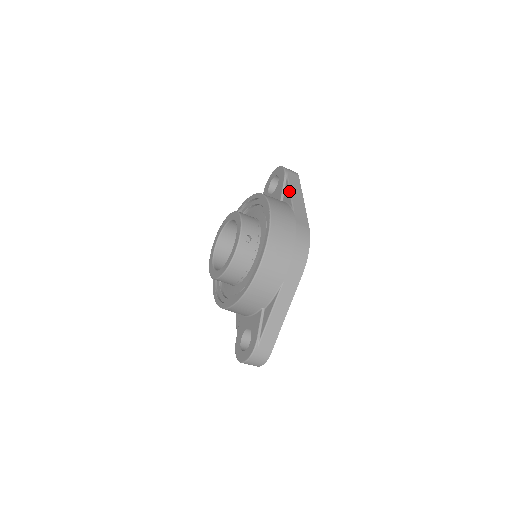
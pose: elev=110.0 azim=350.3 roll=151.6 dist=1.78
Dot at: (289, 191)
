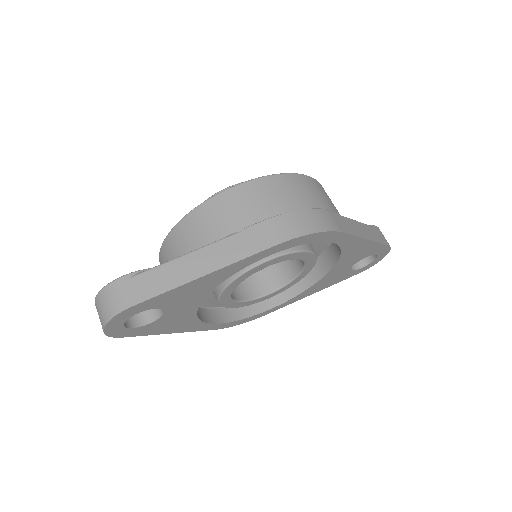
Dot at: occluded
